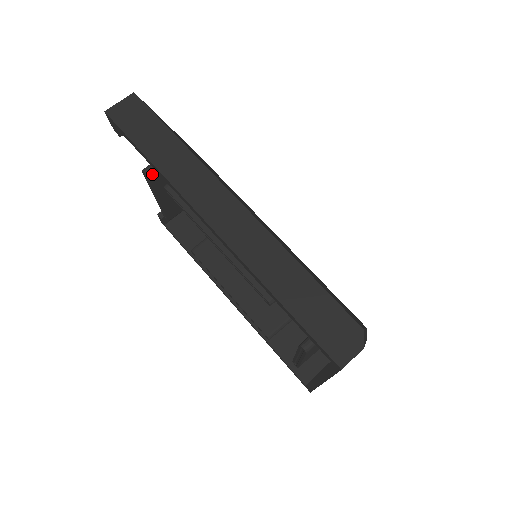
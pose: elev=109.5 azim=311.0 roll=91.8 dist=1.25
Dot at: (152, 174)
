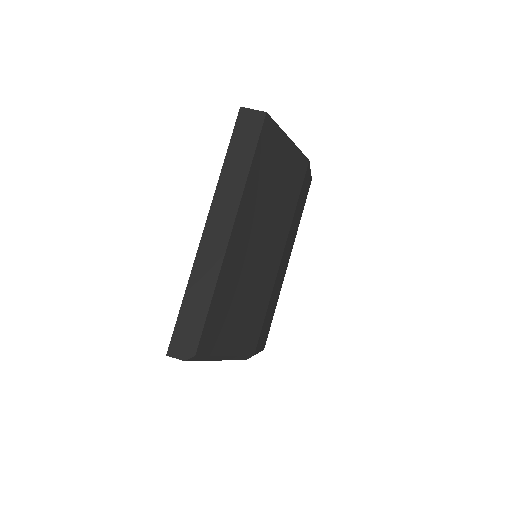
Dot at: occluded
